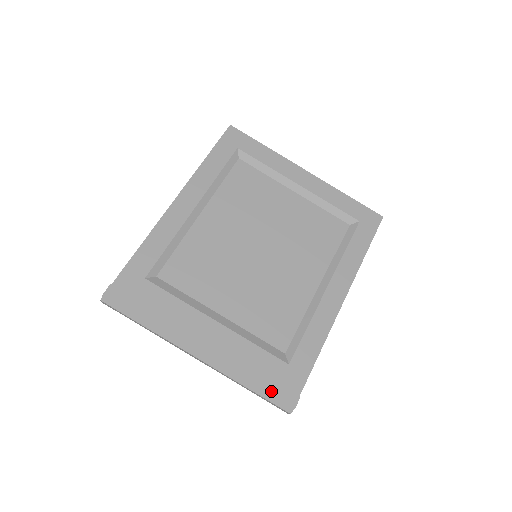
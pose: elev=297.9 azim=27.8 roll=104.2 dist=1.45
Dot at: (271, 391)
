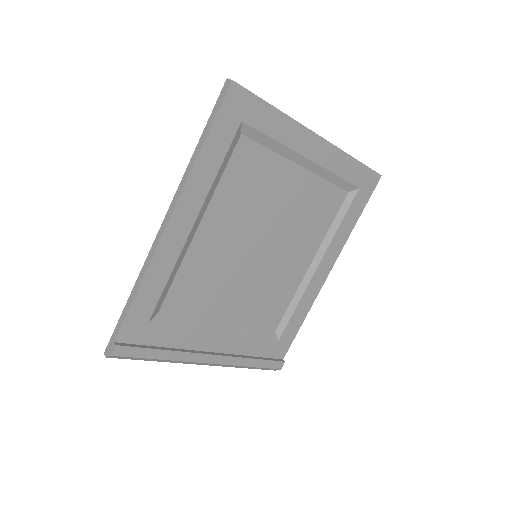
Dot at: (265, 367)
